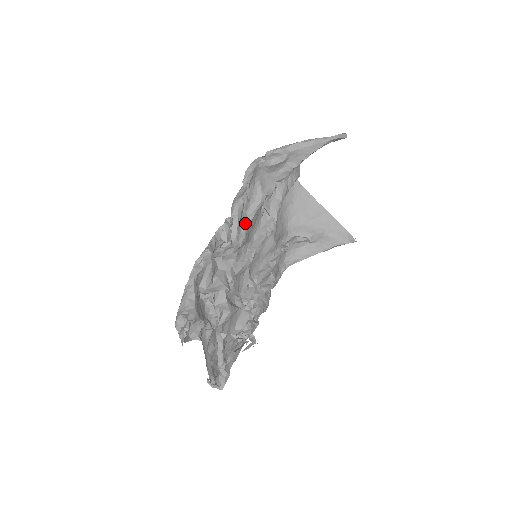
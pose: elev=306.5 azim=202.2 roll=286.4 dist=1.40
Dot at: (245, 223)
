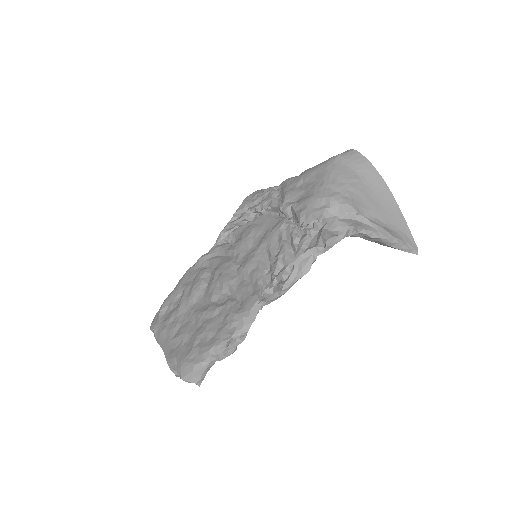
Dot at: occluded
